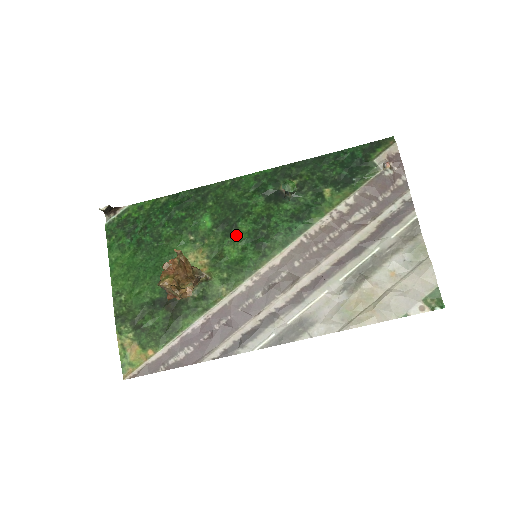
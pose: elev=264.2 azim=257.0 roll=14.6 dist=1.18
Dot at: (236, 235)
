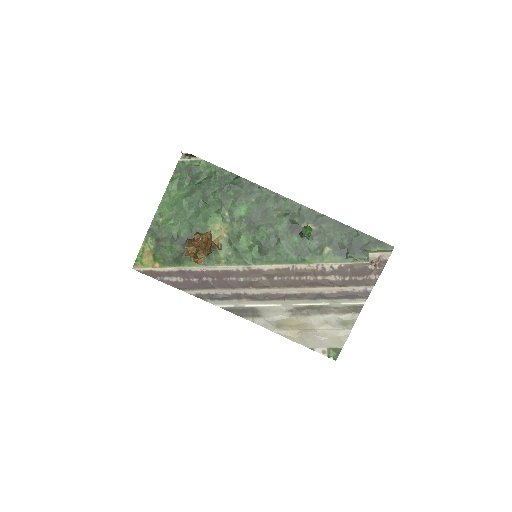
Dot at: (254, 234)
